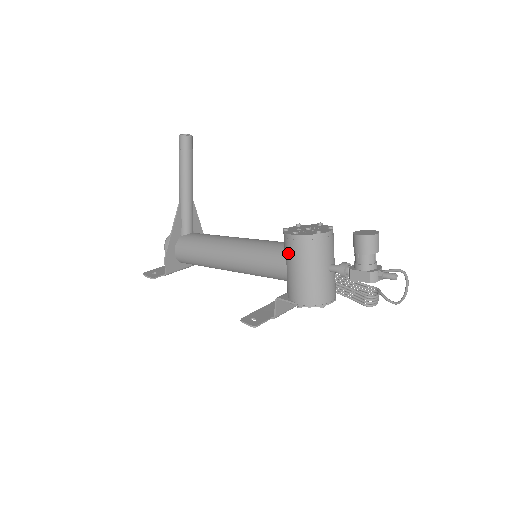
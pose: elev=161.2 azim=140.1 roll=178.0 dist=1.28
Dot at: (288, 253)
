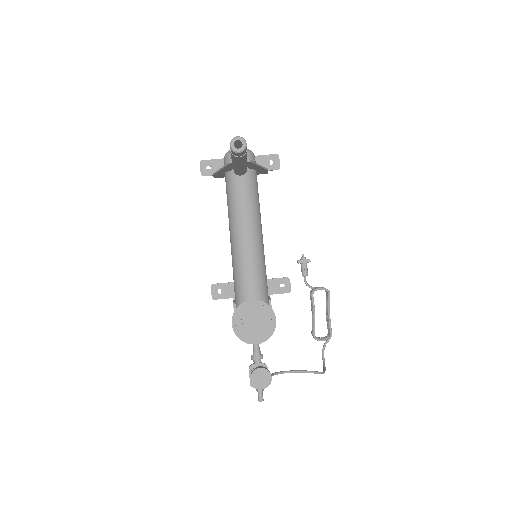
Dot at: occluded
